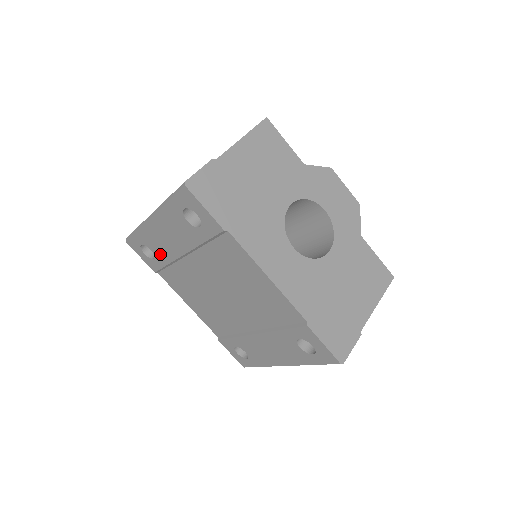
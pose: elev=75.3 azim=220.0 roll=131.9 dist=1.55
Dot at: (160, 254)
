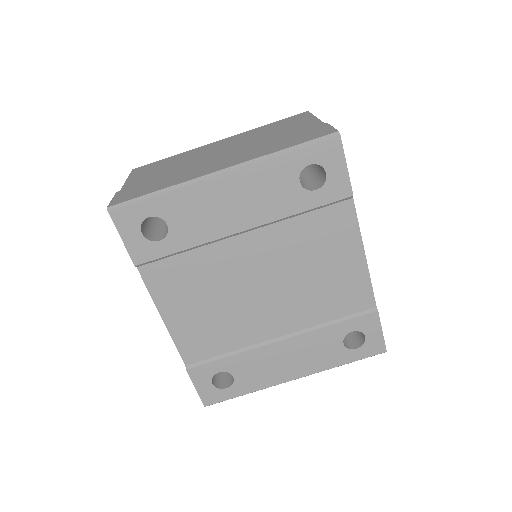
Dot at: (186, 232)
